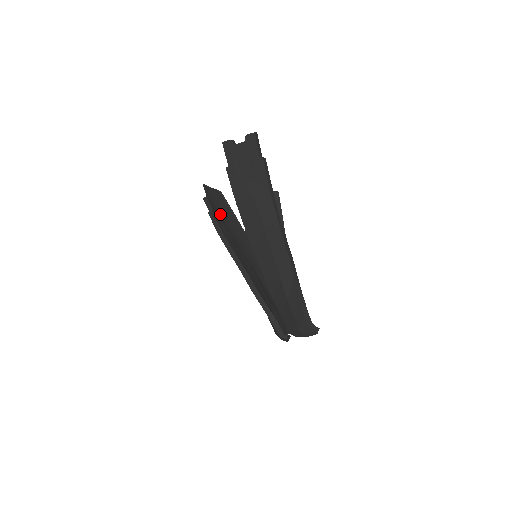
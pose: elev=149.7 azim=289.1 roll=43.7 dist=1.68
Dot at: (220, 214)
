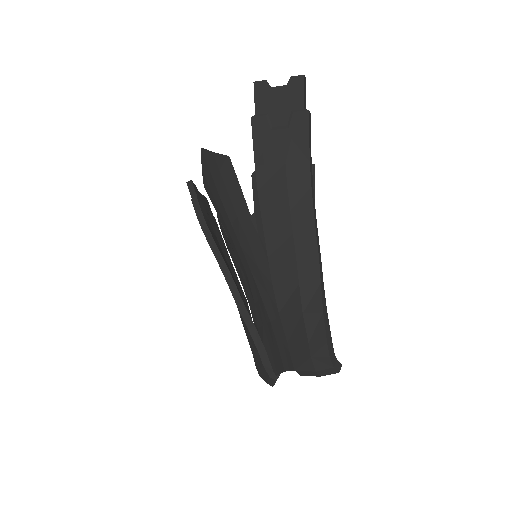
Dot at: (218, 190)
